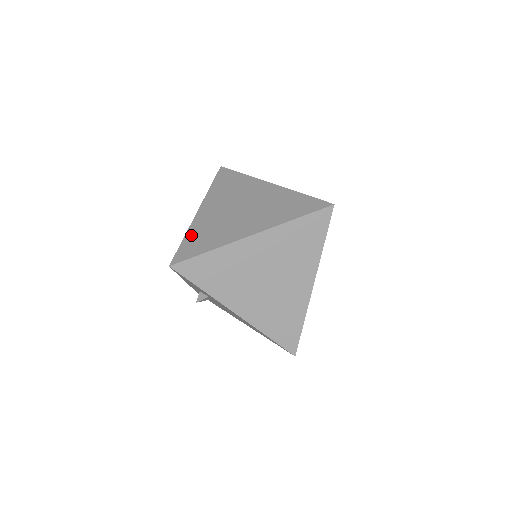
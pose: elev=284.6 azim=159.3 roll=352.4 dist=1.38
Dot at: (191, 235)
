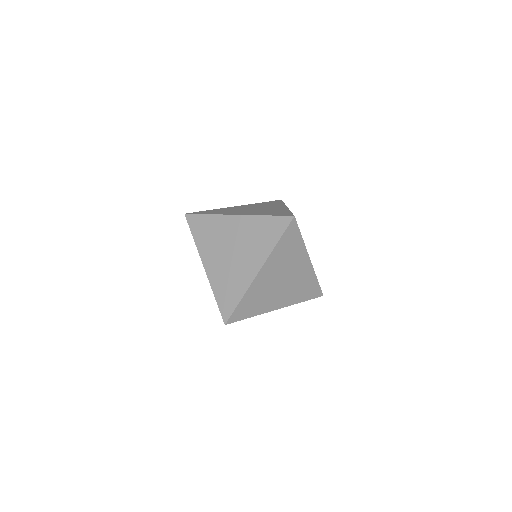
Dot at: (218, 293)
